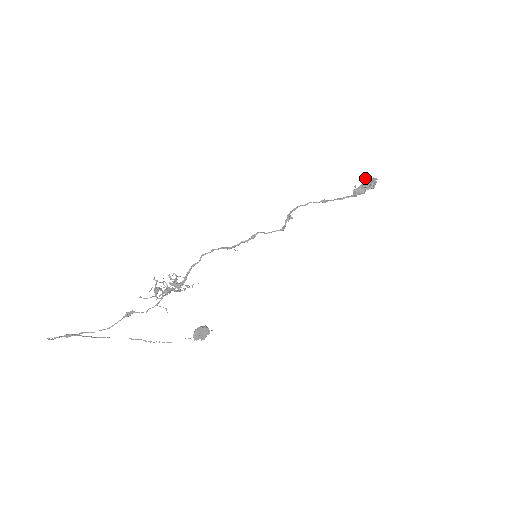
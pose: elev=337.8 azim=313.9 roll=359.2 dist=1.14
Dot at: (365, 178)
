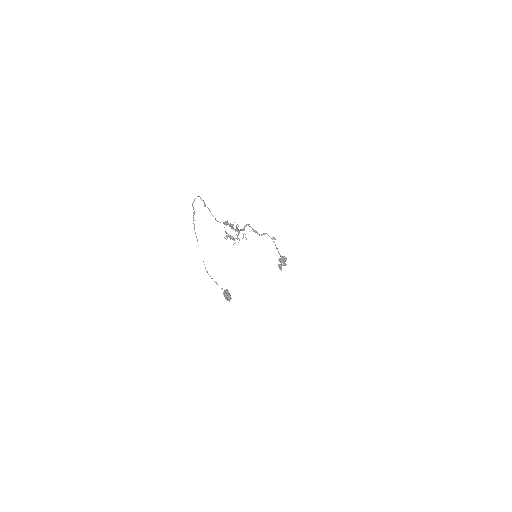
Dot at: (281, 258)
